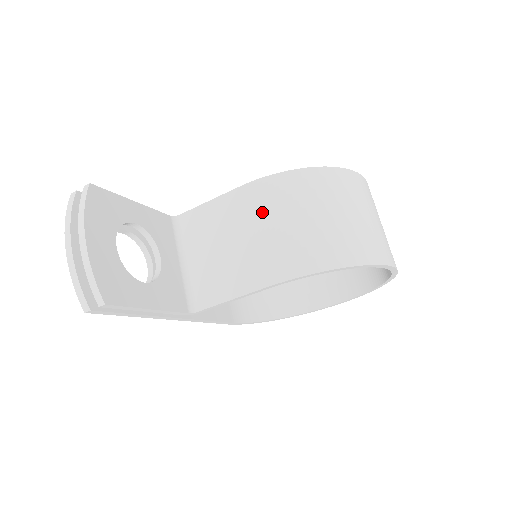
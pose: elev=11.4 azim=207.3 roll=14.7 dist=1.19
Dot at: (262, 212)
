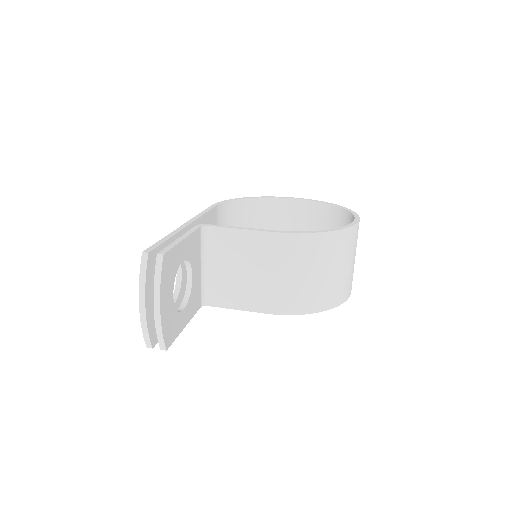
Dot at: (281, 261)
